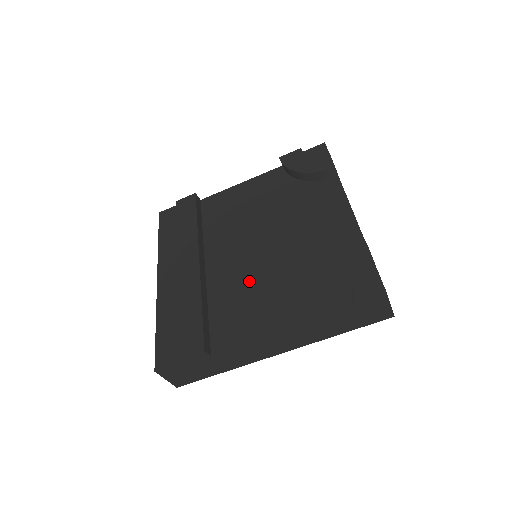
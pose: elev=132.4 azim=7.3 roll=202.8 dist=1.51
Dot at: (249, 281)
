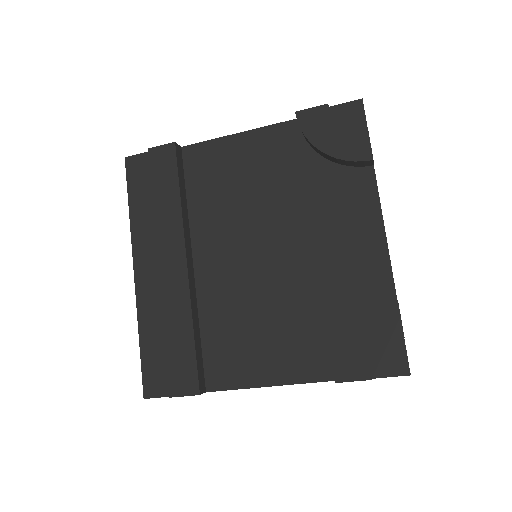
Dot at: (249, 304)
